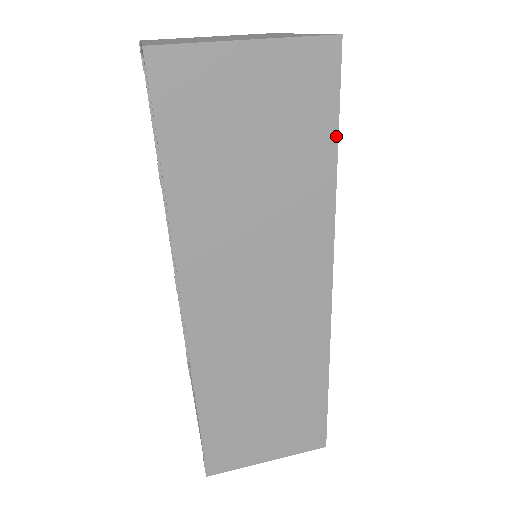
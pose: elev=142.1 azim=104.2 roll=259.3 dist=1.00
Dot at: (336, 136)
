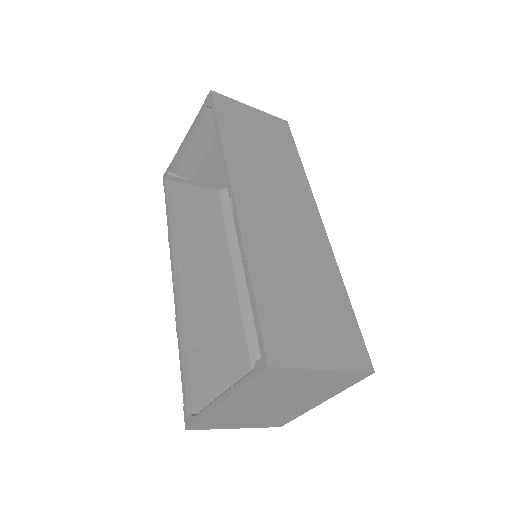
Dot at: (297, 151)
